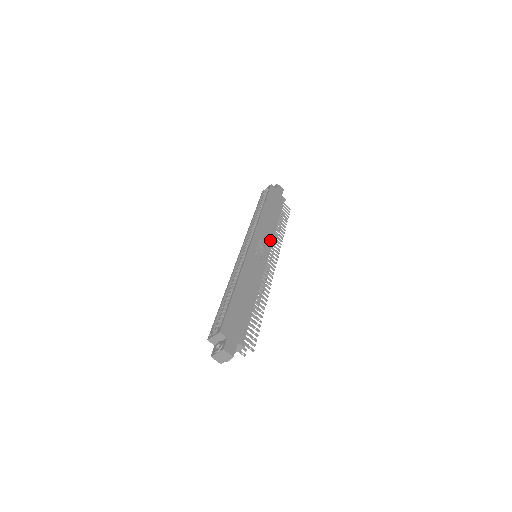
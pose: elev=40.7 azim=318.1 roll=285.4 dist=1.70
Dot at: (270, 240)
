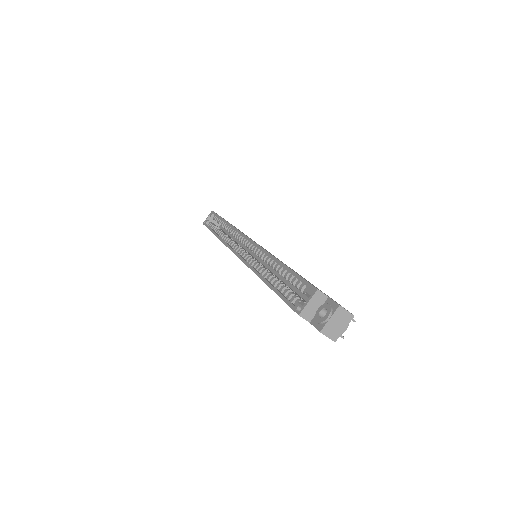
Dot at: occluded
